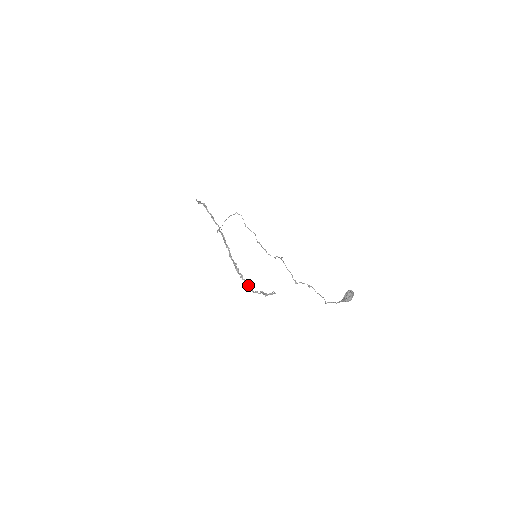
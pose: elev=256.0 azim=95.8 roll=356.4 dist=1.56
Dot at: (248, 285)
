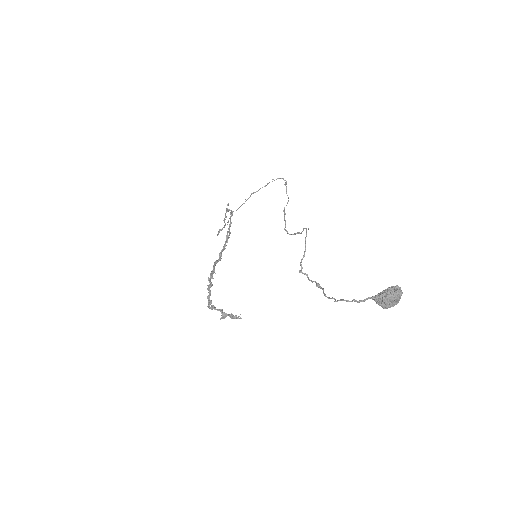
Dot at: occluded
